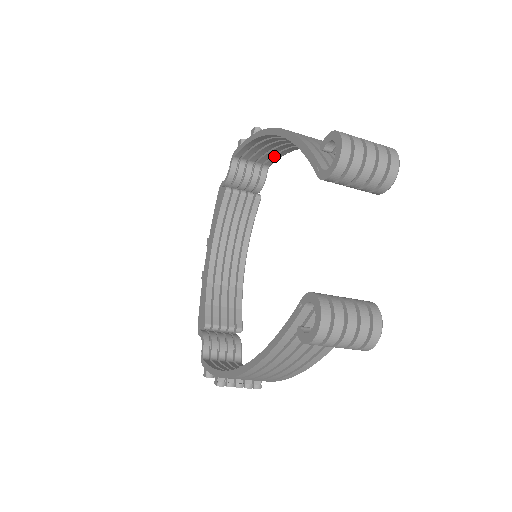
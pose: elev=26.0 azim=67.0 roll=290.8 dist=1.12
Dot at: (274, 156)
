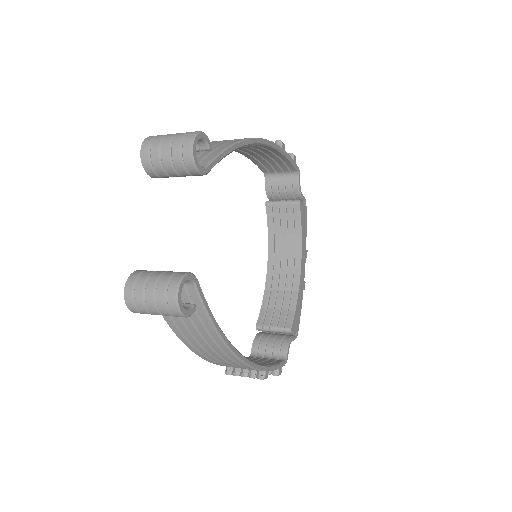
Dot at: (284, 162)
